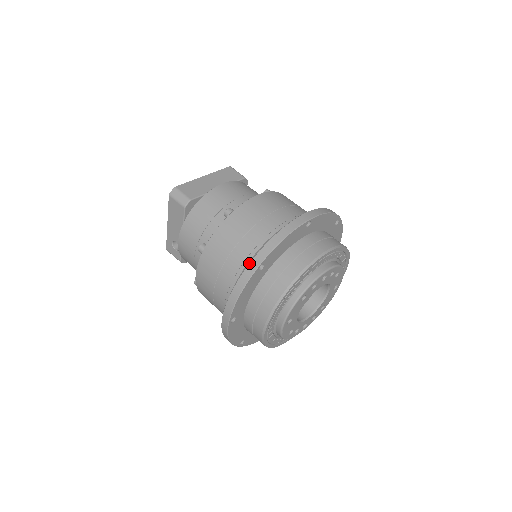
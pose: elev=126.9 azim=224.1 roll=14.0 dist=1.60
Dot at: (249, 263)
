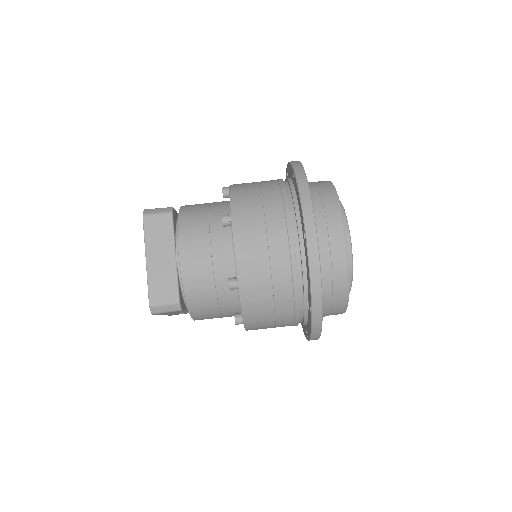
Dot at: (312, 316)
